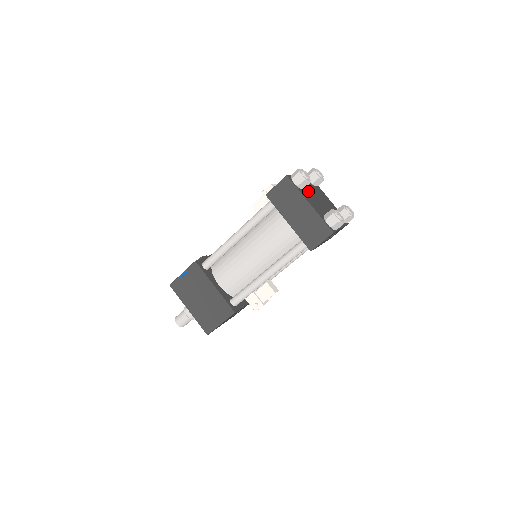
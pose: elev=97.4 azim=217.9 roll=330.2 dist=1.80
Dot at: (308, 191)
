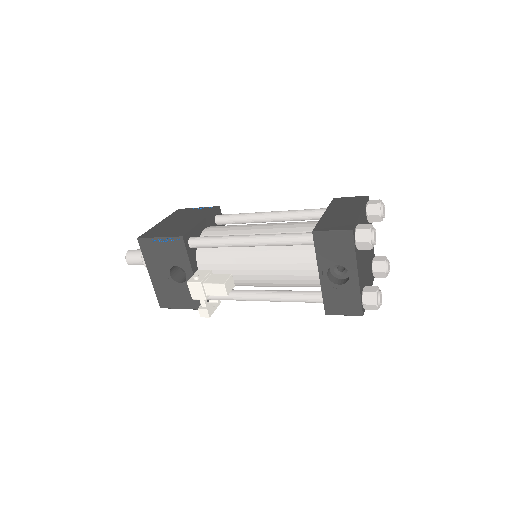
Dot at: occluded
